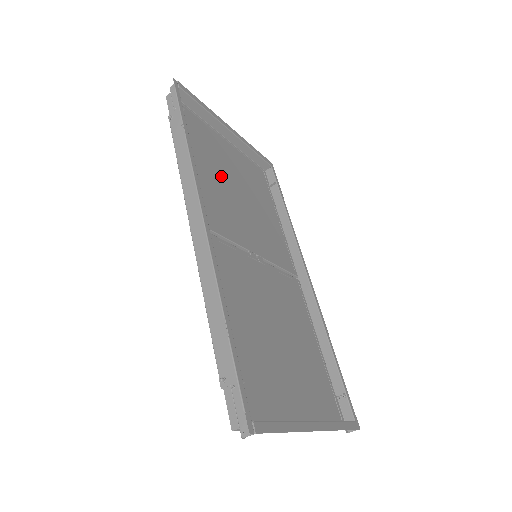
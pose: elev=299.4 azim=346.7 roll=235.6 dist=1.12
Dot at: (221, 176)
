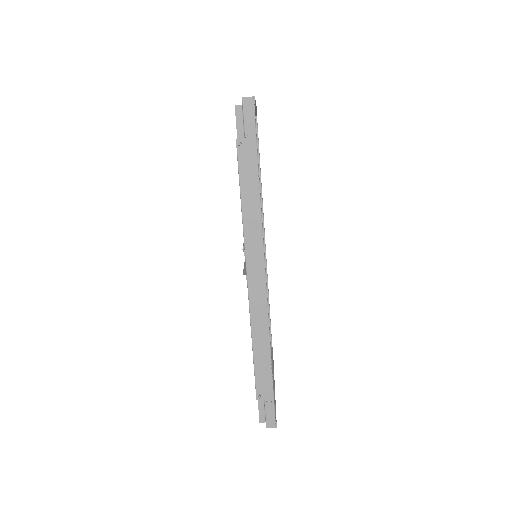
Dot at: occluded
